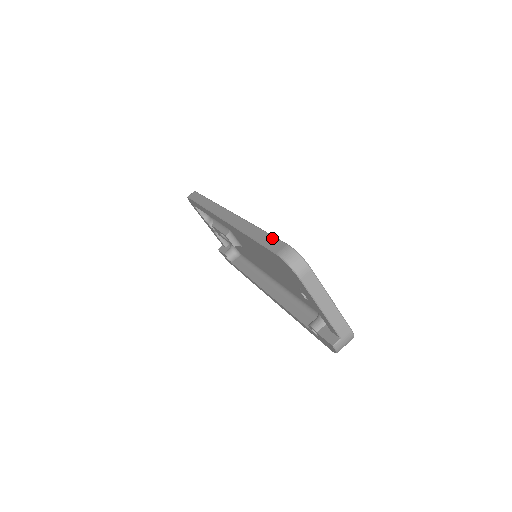
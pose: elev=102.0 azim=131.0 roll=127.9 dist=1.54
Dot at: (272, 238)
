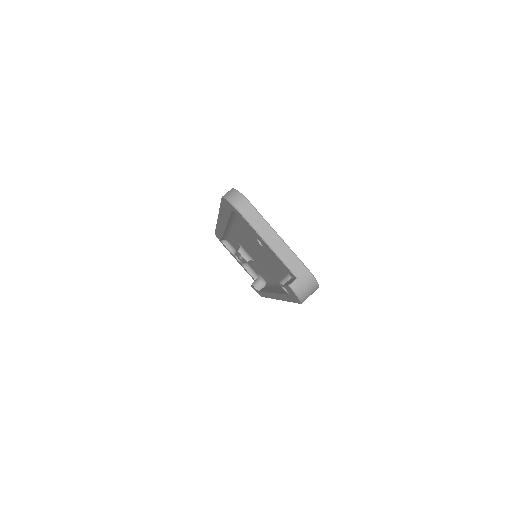
Dot at: occluded
